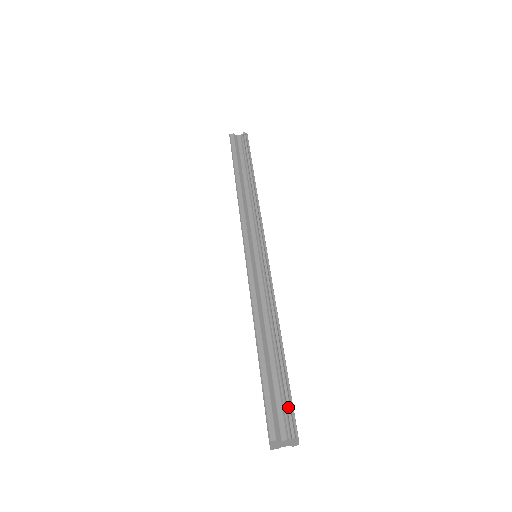
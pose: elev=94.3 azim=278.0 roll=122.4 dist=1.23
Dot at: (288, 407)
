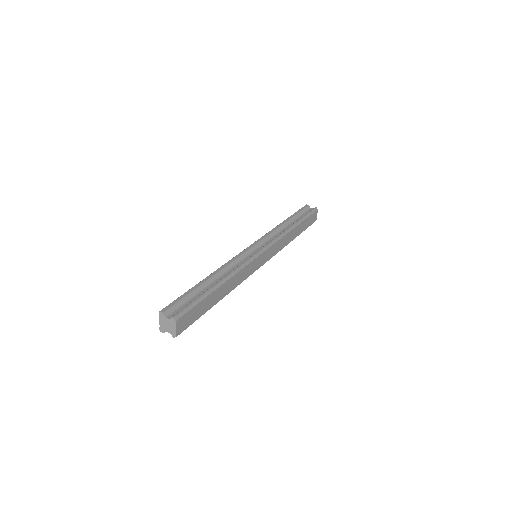
Dot at: (187, 306)
